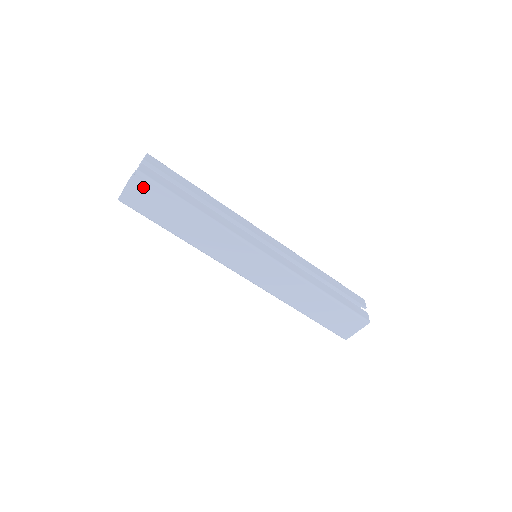
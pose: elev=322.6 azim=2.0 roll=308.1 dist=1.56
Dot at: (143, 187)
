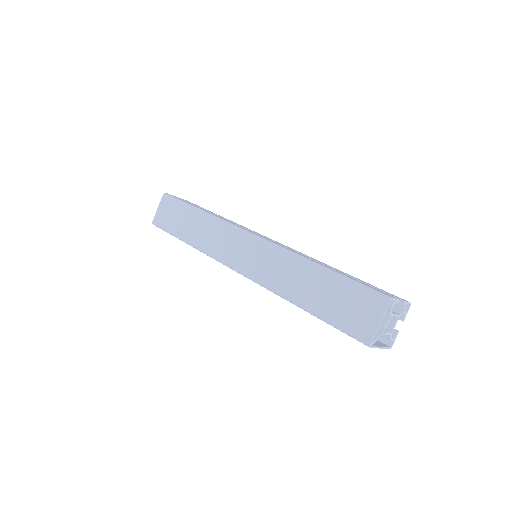
Dot at: (166, 204)
